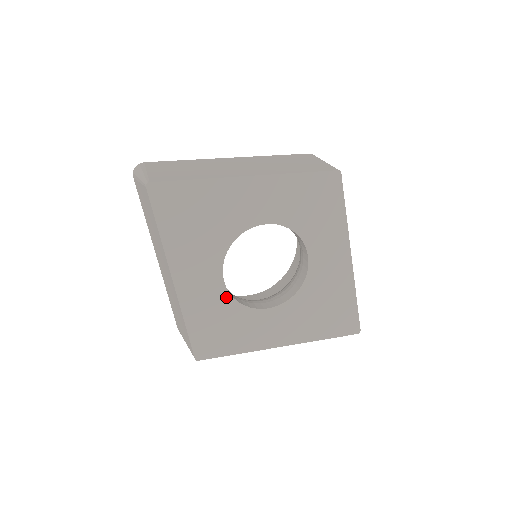
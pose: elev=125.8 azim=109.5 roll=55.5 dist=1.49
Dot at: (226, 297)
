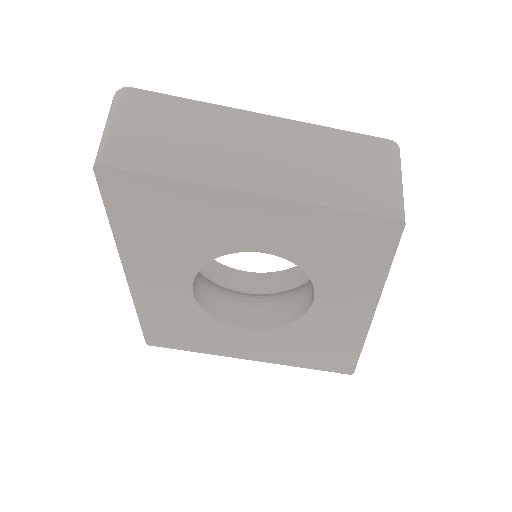
Dot at: (193, 306)
